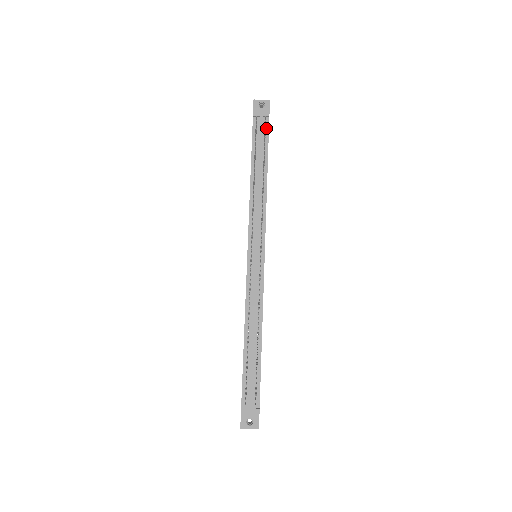
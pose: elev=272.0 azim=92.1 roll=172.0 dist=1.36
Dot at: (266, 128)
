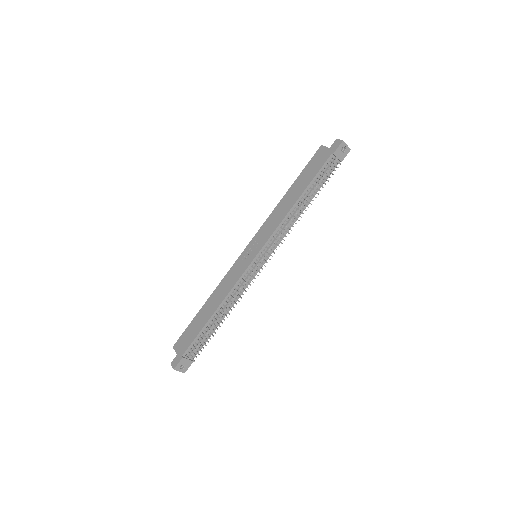
Dot at: (332, 169)
